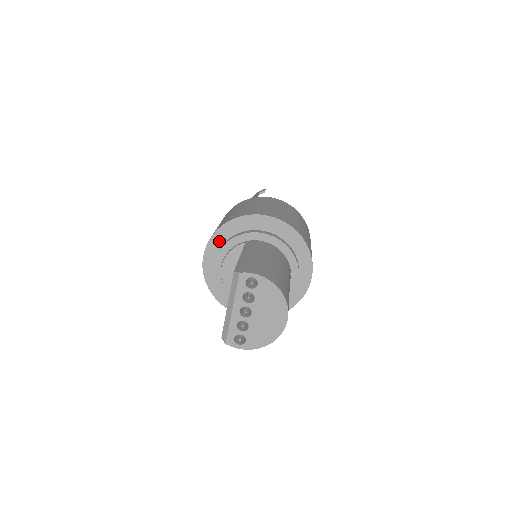
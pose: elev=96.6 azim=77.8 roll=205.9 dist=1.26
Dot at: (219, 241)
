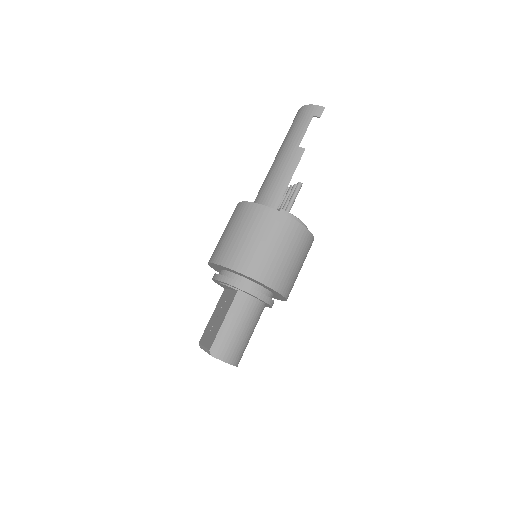
Dot at: (223, 267)
